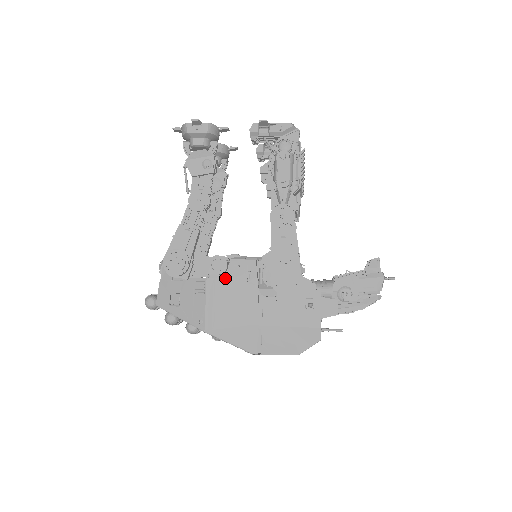
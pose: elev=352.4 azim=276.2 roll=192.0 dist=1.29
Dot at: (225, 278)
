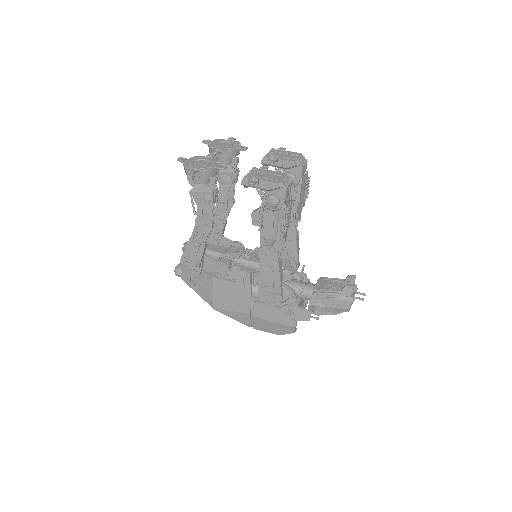
Dot at: (227, 280)
